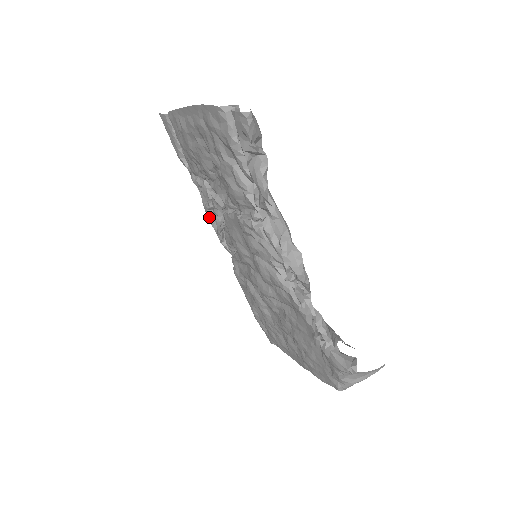
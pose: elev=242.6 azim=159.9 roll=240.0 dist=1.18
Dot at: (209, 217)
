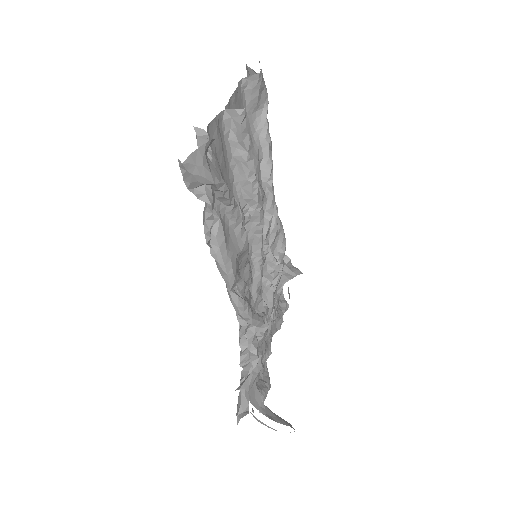
Dot at: occluded
